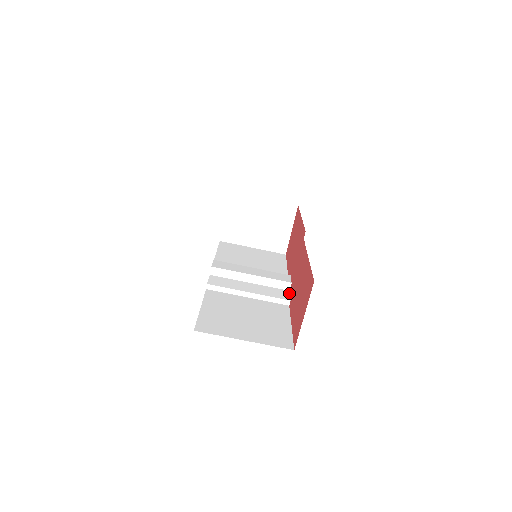
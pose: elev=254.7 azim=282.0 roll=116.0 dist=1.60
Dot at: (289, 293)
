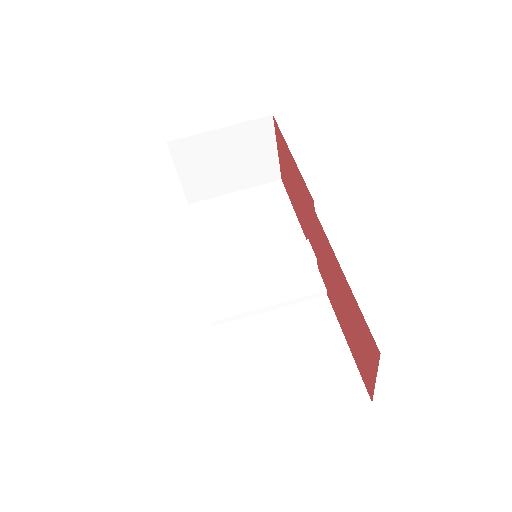
Dot at: (319, 274)
